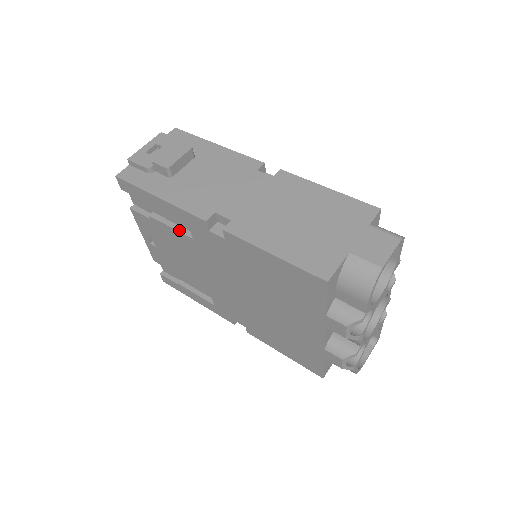
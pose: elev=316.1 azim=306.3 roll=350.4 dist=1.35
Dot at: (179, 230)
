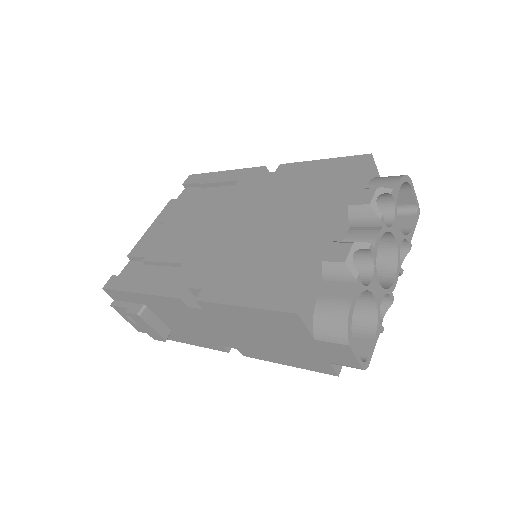
Dot at: (218, 194)
